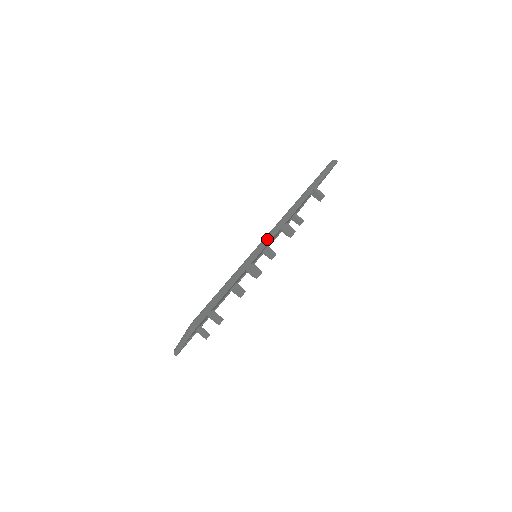
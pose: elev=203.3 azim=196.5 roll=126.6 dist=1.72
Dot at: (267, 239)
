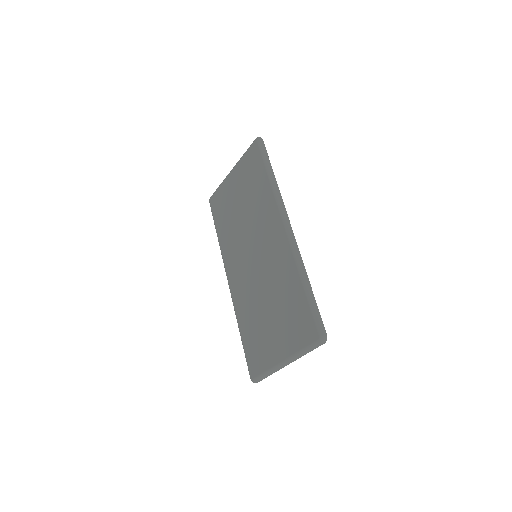
Dot at: (291, 235)
